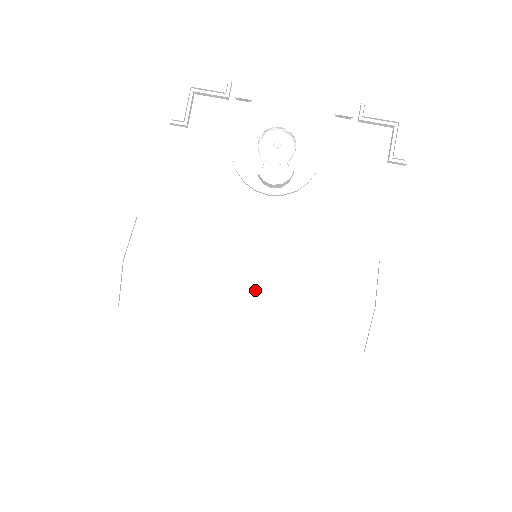
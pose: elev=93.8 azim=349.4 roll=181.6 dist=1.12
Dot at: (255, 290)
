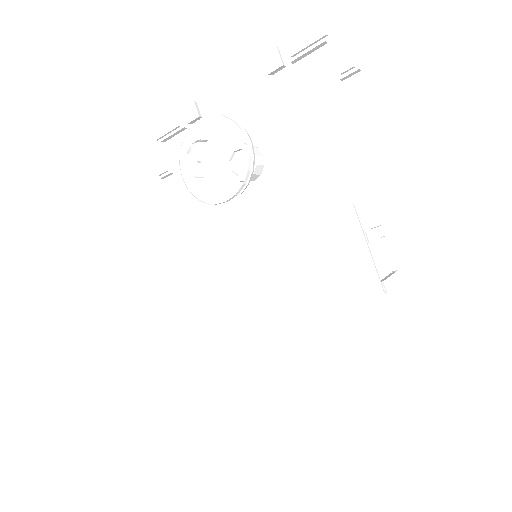
Dot at: (250, 294)
